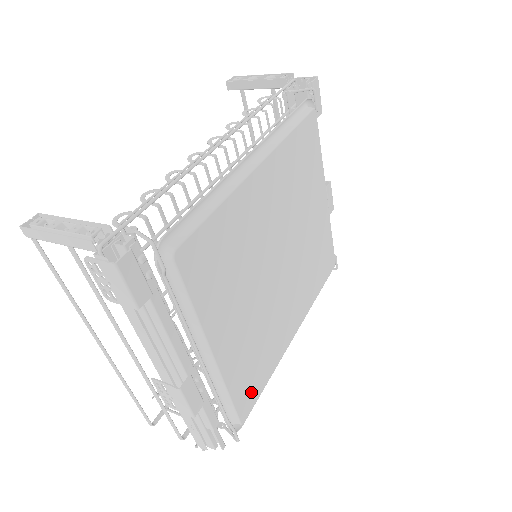
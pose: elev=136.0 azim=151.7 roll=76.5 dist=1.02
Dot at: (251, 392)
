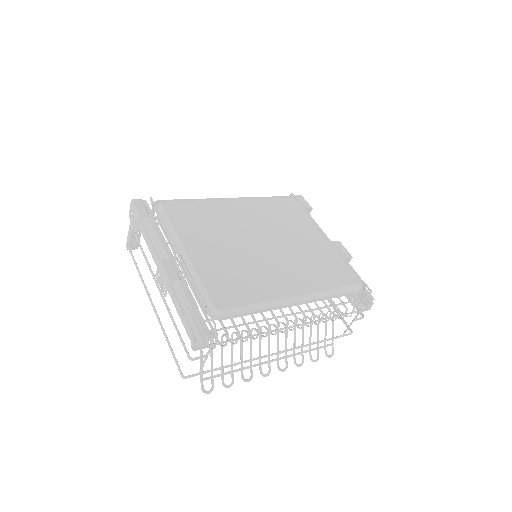
Dot at: (229, 296)
